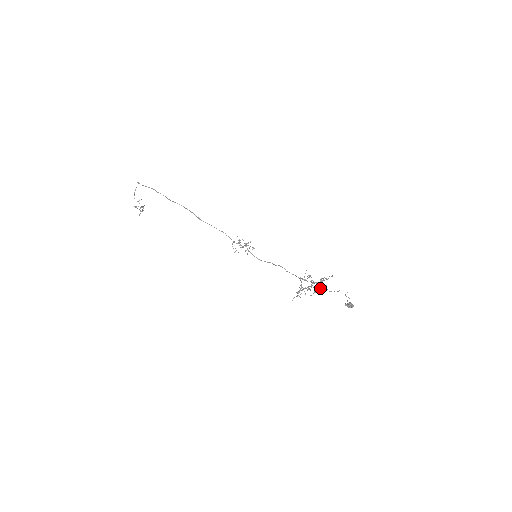
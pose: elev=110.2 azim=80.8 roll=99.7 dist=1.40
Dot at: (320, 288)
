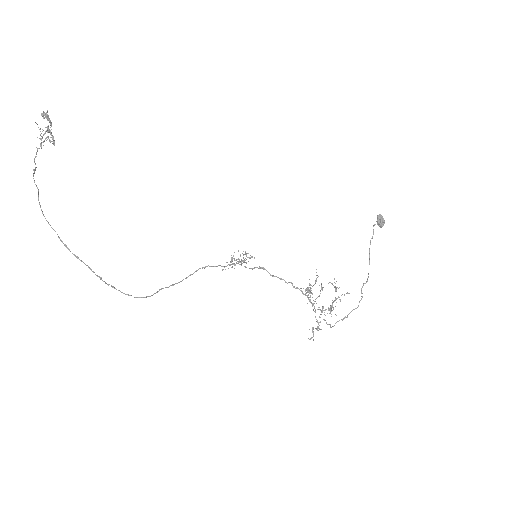
Dot at: (333, 285)
